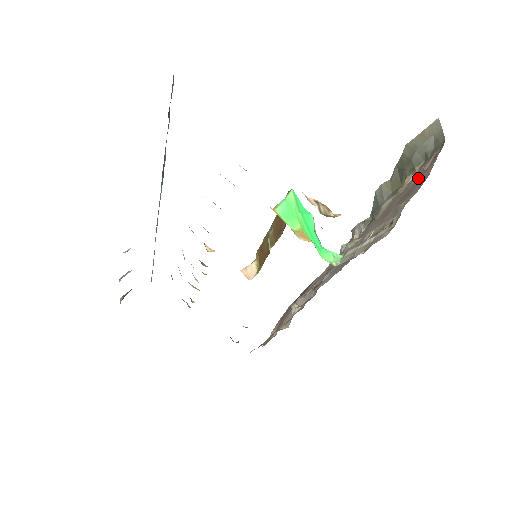
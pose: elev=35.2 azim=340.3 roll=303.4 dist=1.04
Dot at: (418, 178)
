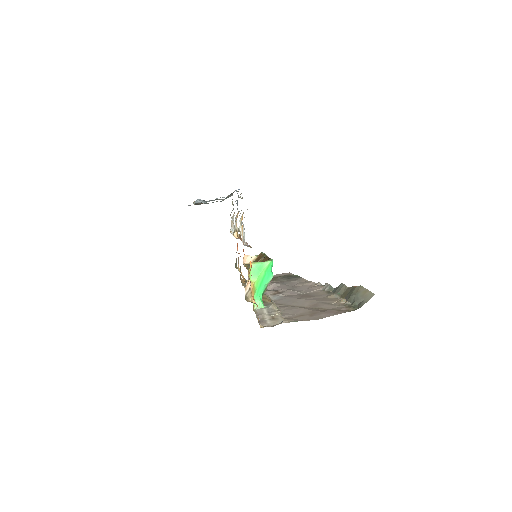
Dot at: (328, 311)
